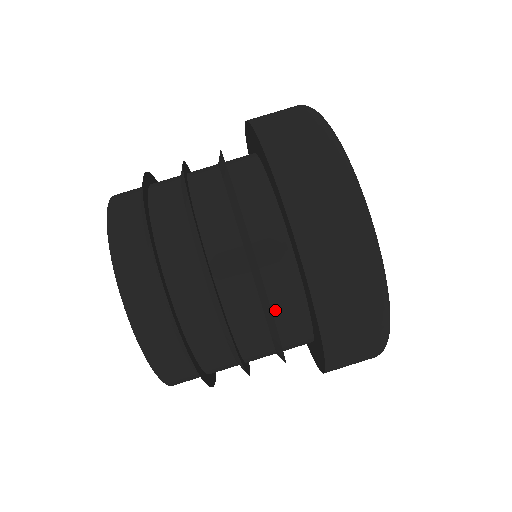
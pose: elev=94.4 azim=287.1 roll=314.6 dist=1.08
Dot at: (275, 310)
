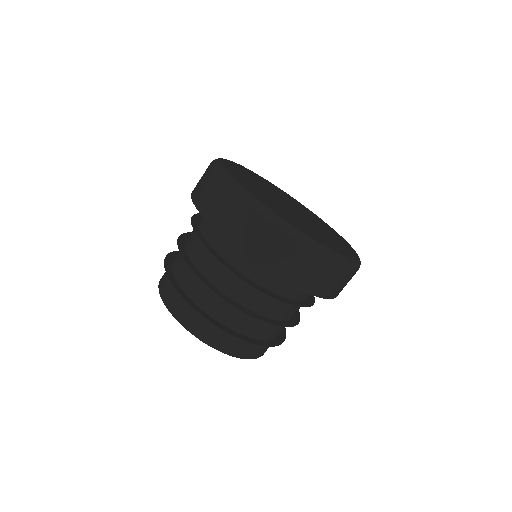
Dot at: (294, 298)
